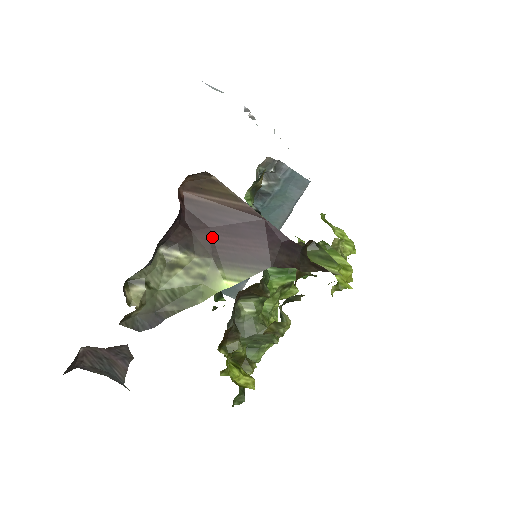
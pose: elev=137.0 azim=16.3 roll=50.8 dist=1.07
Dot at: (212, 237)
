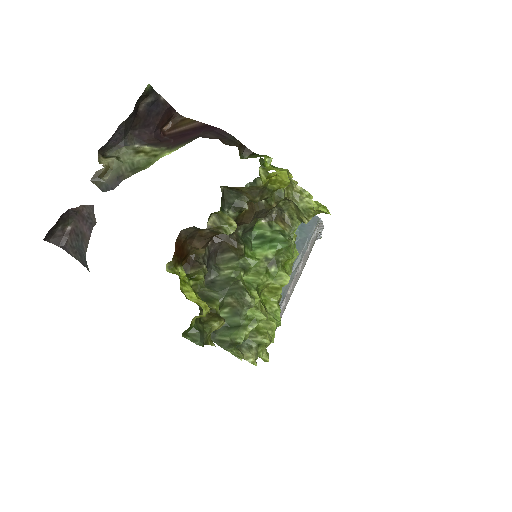
Dot at: (172, 142)
